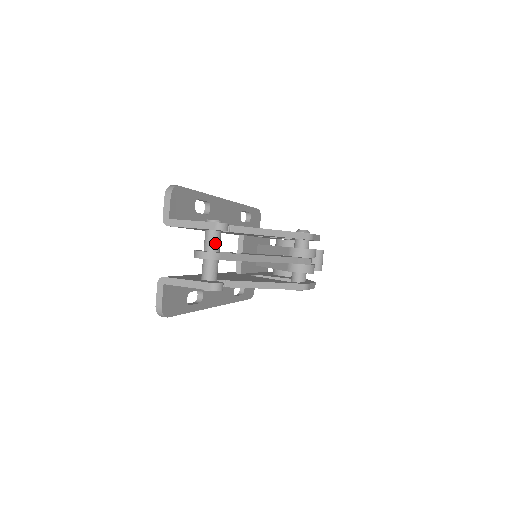
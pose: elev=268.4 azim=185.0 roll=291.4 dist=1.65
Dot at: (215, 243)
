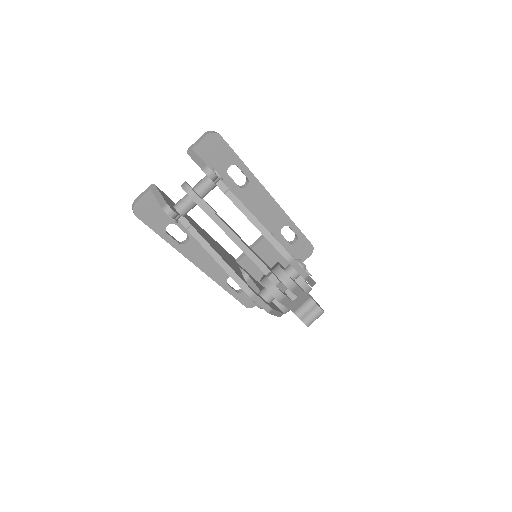
Dot at: (202, 187)
